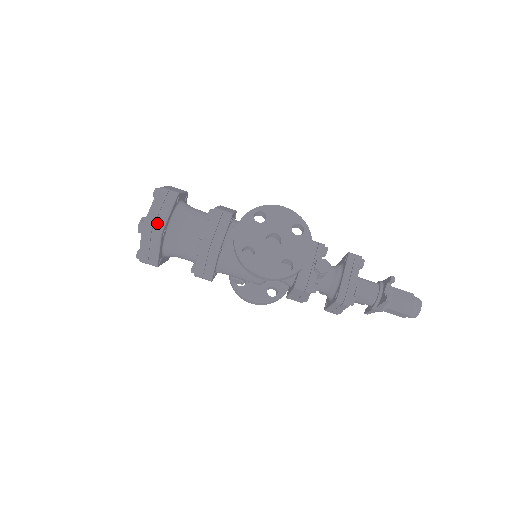
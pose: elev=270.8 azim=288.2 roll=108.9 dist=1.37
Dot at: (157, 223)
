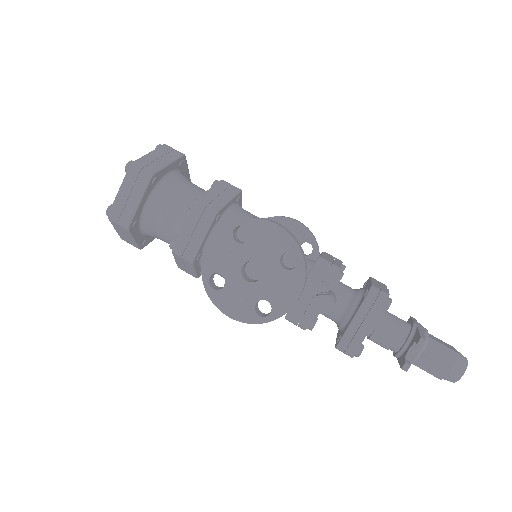
Dot at: (124, 214)
